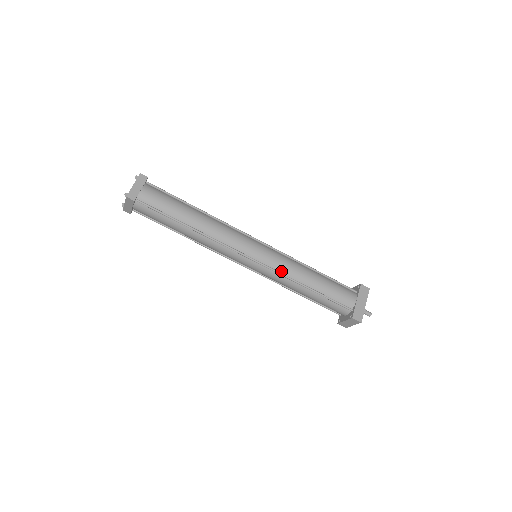
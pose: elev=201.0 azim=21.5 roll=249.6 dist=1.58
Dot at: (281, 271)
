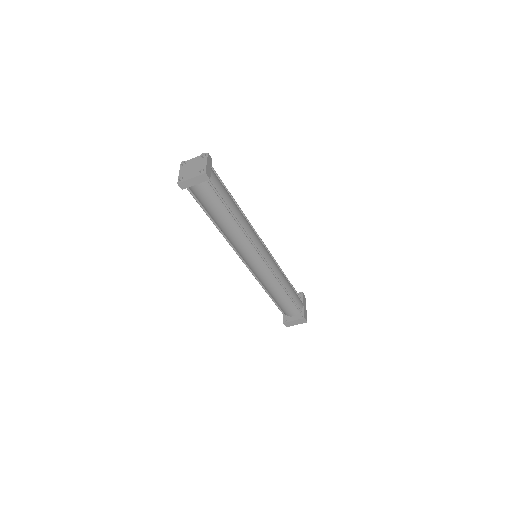
Dot at: (275, 272)
